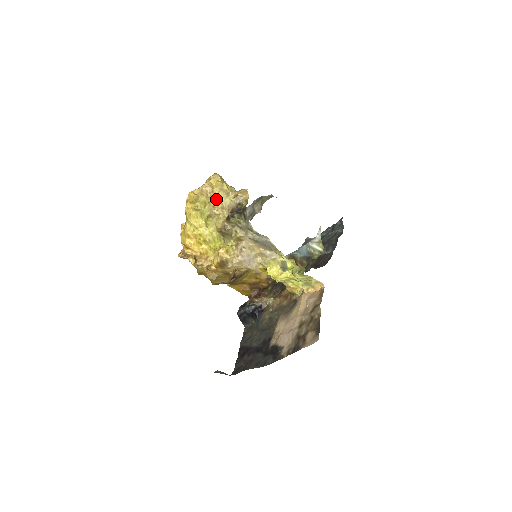
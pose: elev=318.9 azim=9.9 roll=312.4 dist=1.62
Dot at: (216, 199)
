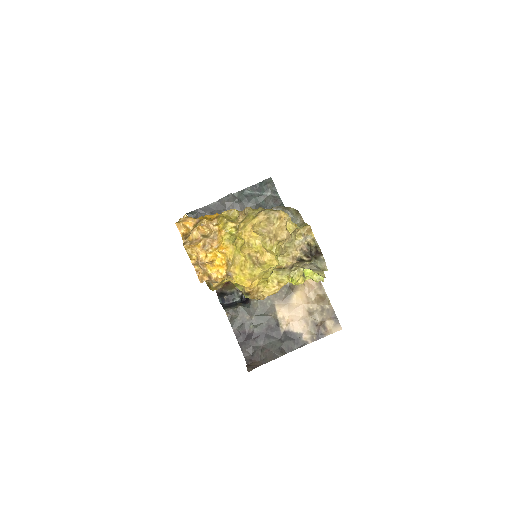
Dot at: occluded
